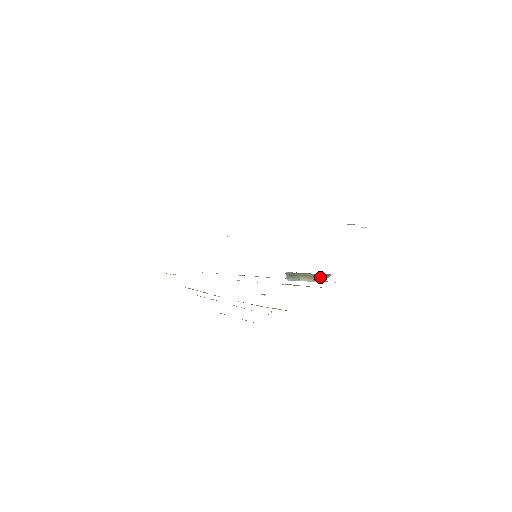
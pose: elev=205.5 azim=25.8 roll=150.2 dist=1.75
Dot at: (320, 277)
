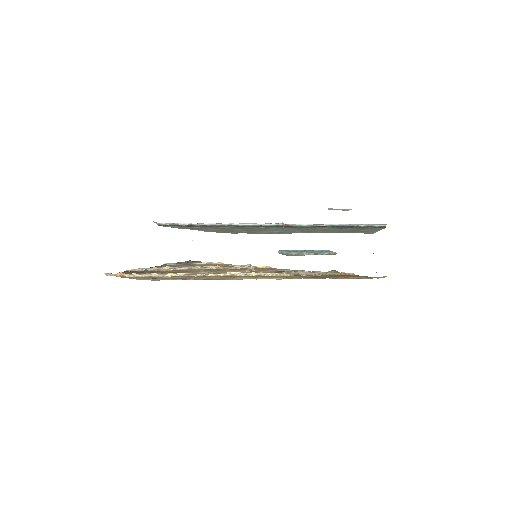
Dot at: occluded
